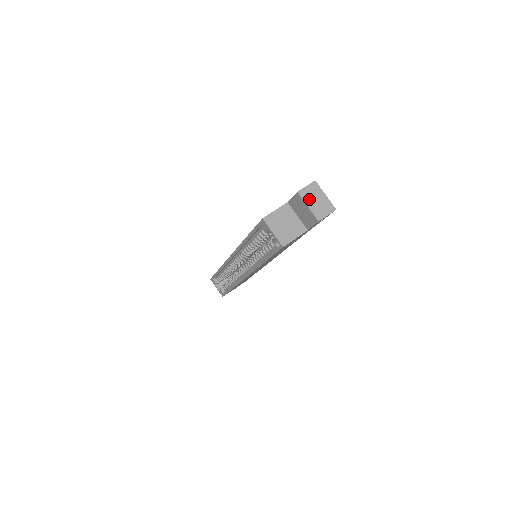
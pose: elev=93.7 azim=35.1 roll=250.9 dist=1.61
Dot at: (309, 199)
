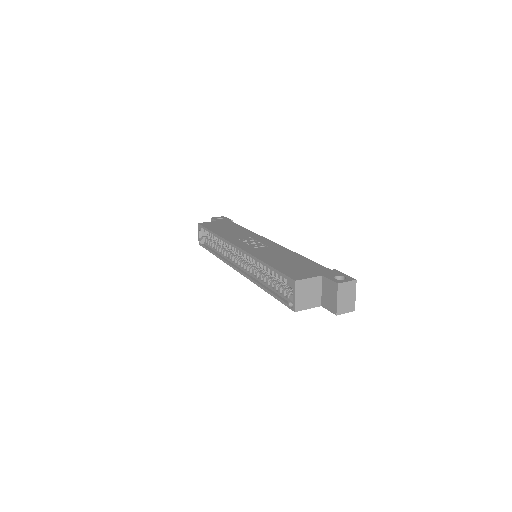
Dot at: (342, 294)
